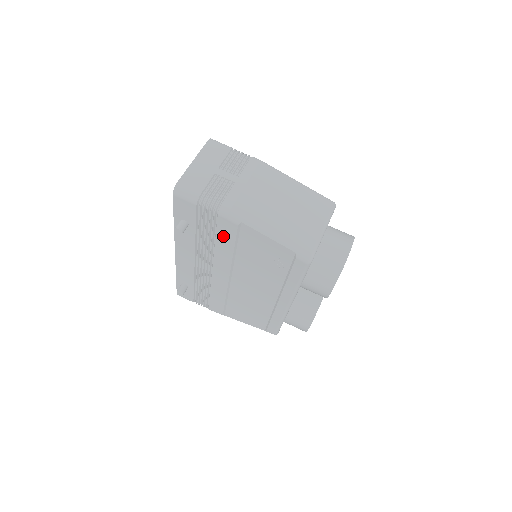
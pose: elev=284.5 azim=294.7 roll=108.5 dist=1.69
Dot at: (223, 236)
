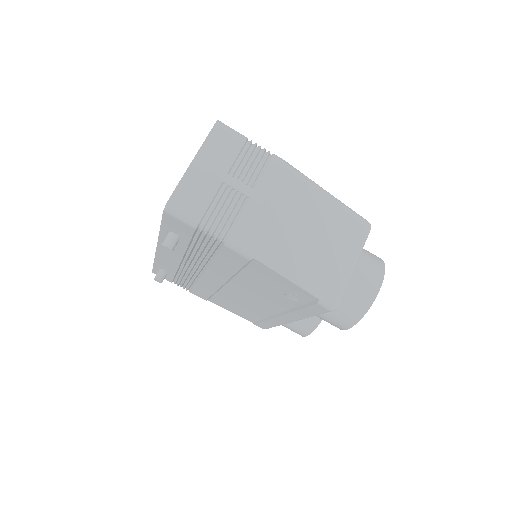
Dot at: (225, 260)
